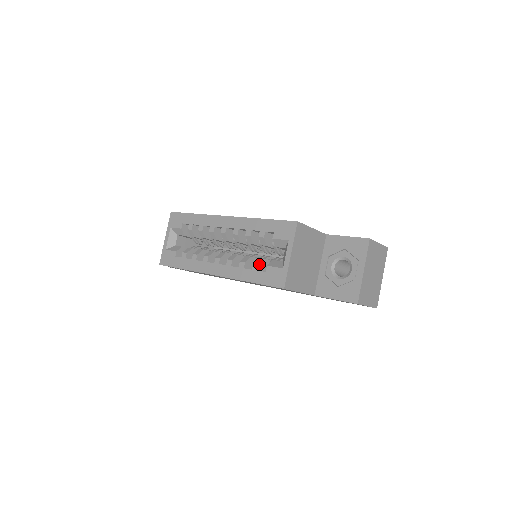
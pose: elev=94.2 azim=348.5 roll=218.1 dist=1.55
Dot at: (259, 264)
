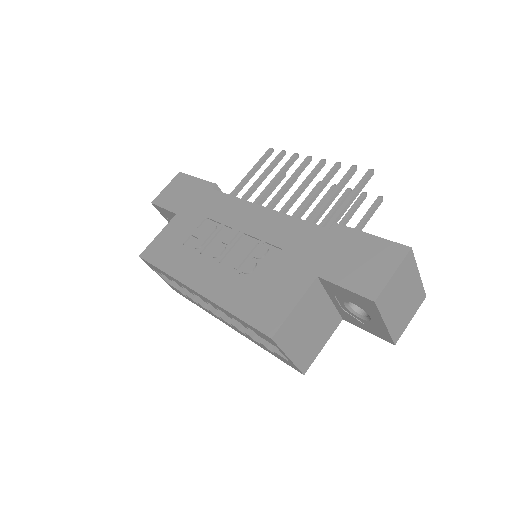
Dot at: (263, 343)
